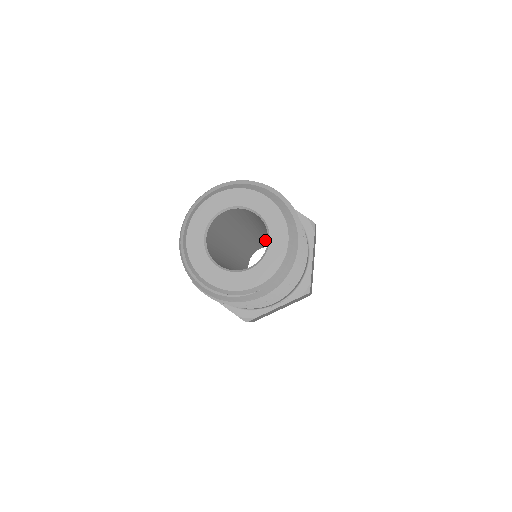
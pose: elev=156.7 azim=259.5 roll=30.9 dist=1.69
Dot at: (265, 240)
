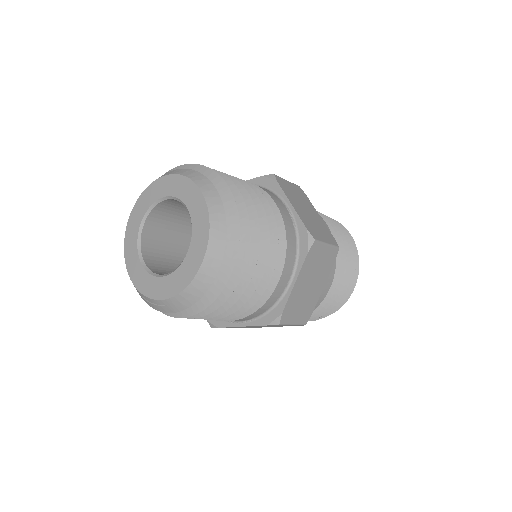
Dot at: occluded
